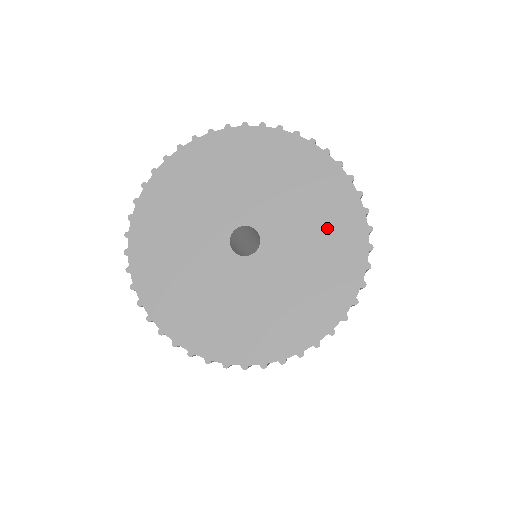
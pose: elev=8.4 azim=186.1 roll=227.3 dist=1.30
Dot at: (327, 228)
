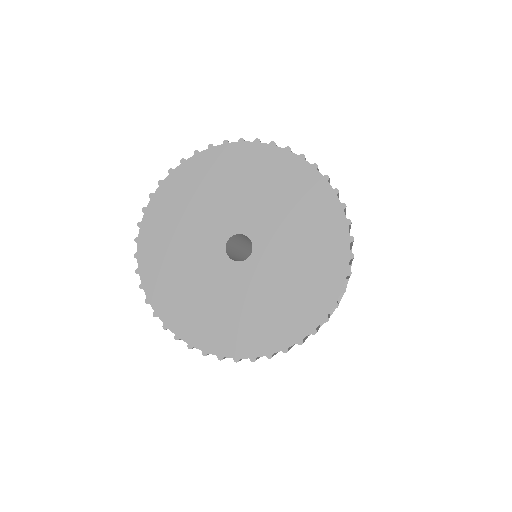
Dot at: (286, 191)
